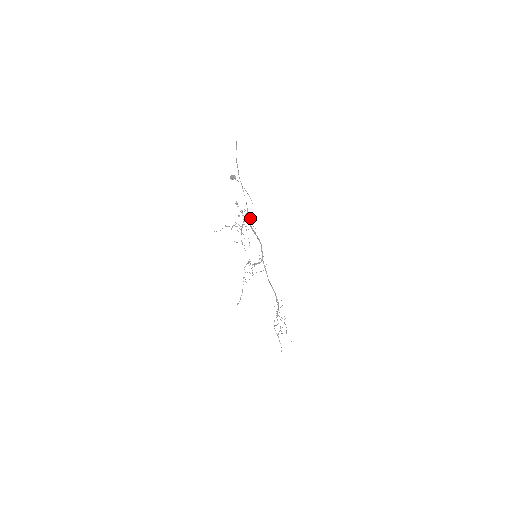
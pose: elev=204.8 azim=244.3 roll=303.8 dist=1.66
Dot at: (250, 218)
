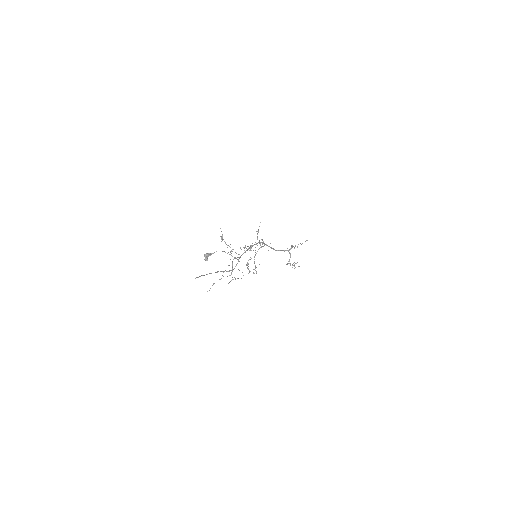
Dot at: occluded
